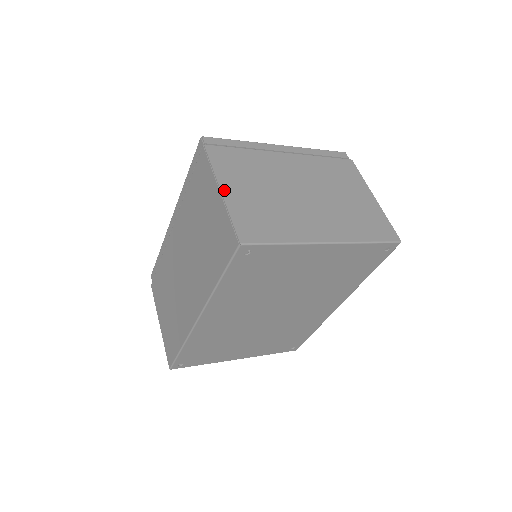
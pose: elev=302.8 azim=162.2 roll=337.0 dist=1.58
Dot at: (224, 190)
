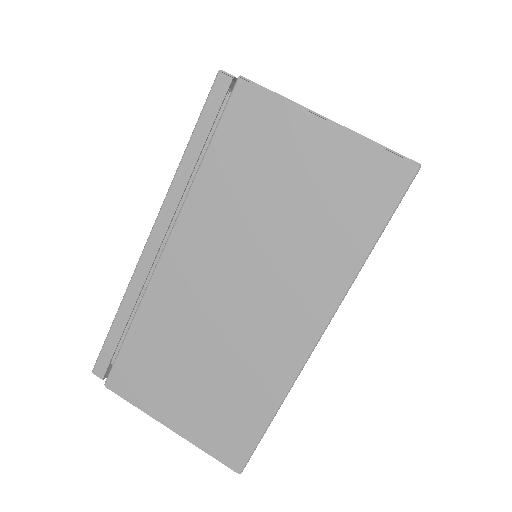
Dot at: (328, 119)
